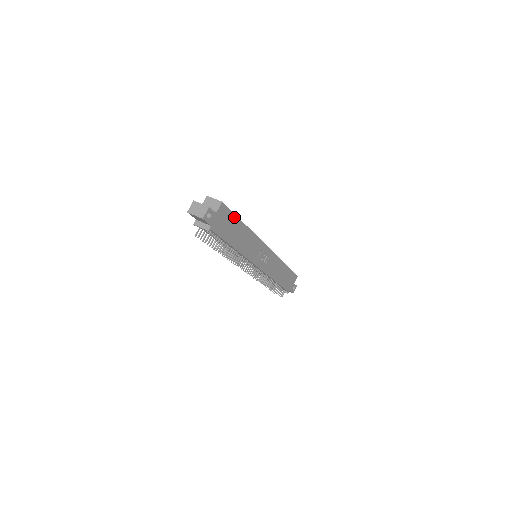
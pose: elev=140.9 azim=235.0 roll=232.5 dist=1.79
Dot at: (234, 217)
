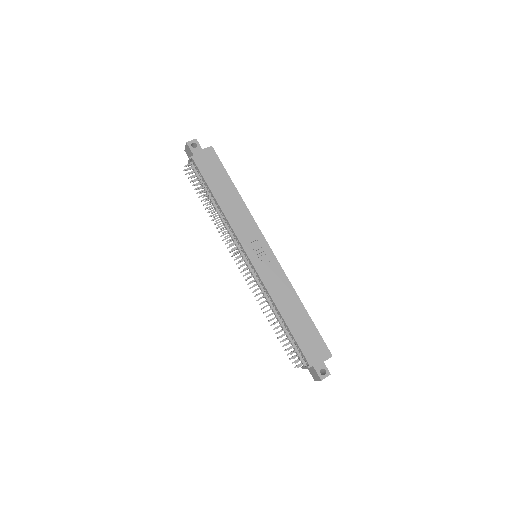
Dot at: (224, 171)
